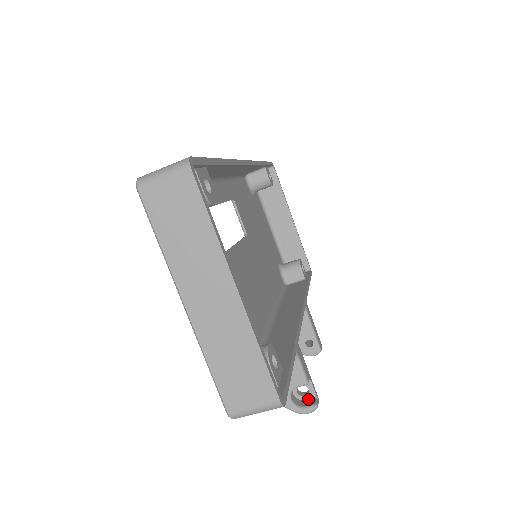
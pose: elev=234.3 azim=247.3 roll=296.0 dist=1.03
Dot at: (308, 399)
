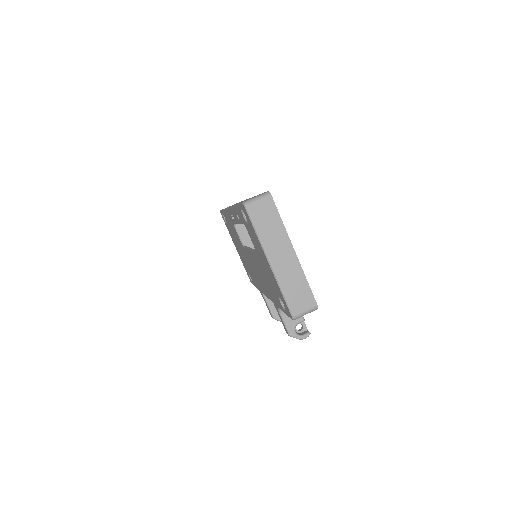
Dot at: (303, 332)
